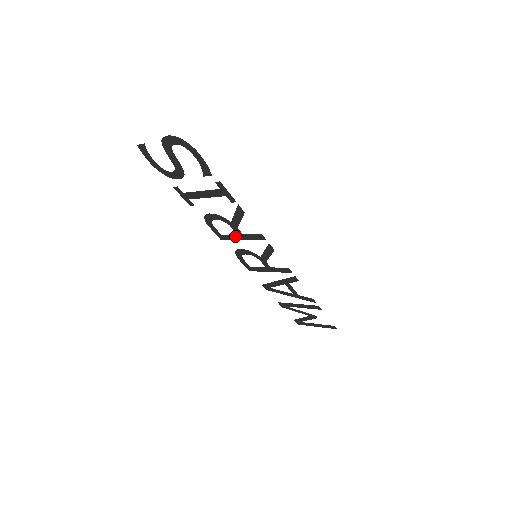
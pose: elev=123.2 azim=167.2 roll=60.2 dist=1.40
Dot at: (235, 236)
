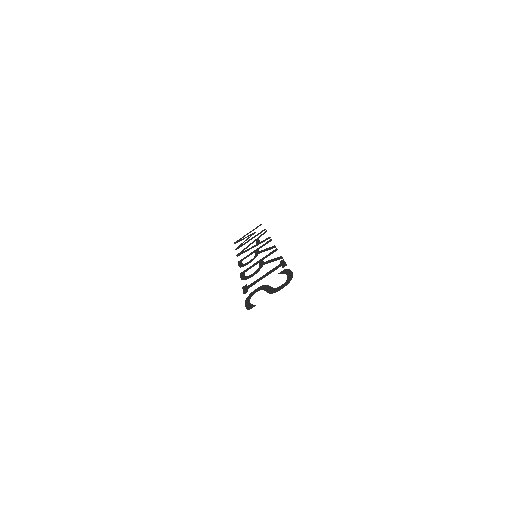
Dot at: occluded
